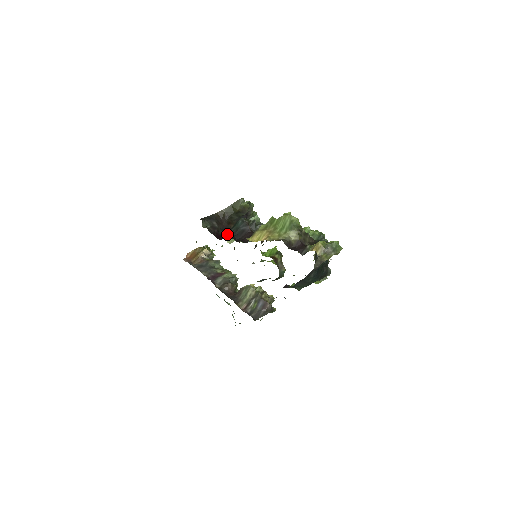
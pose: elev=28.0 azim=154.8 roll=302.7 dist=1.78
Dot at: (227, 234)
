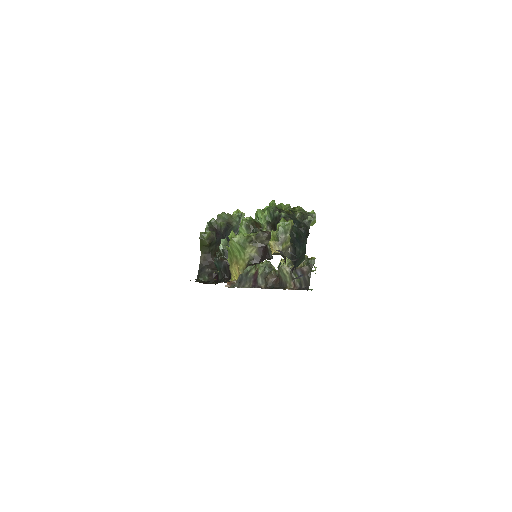
Dot at: occluded
